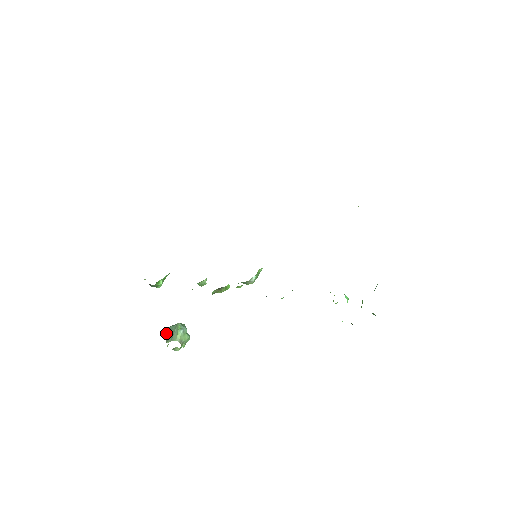
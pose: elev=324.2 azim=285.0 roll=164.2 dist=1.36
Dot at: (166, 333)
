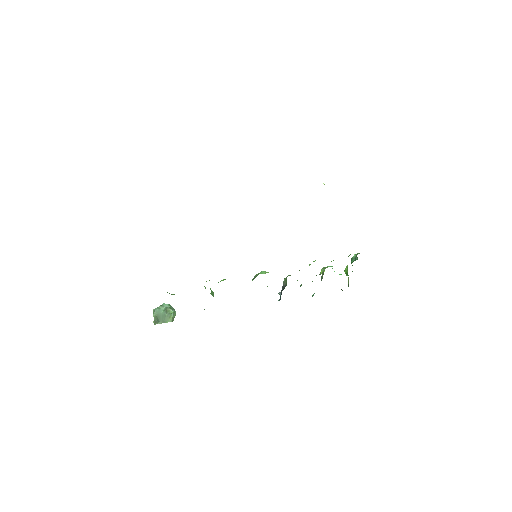
Dot at: (154, 317)
